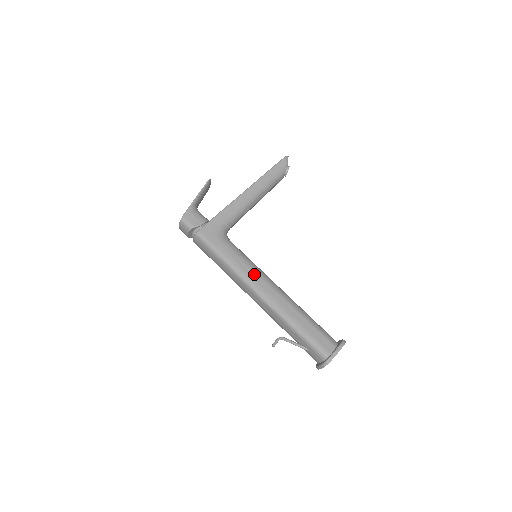
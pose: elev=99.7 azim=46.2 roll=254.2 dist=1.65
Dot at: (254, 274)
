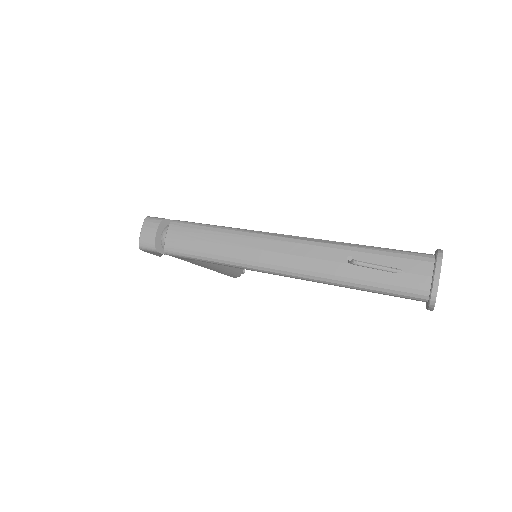
Dot at: occluded
